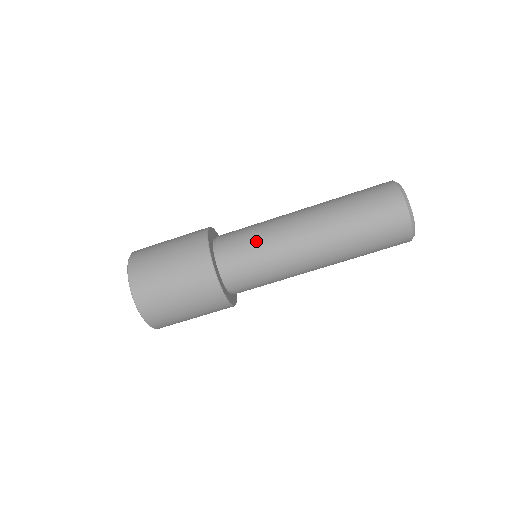
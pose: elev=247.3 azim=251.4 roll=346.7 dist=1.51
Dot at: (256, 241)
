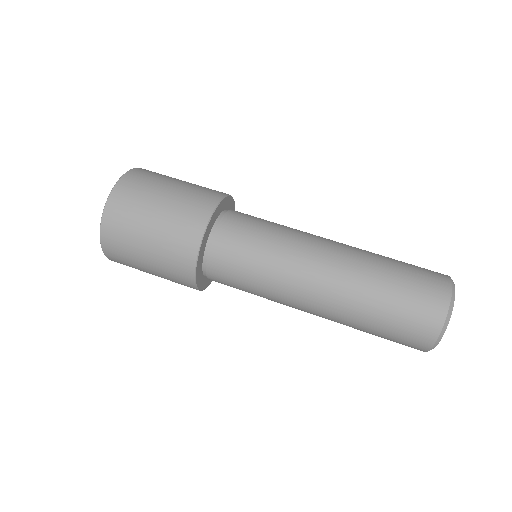
Dot at: (275, 223)
